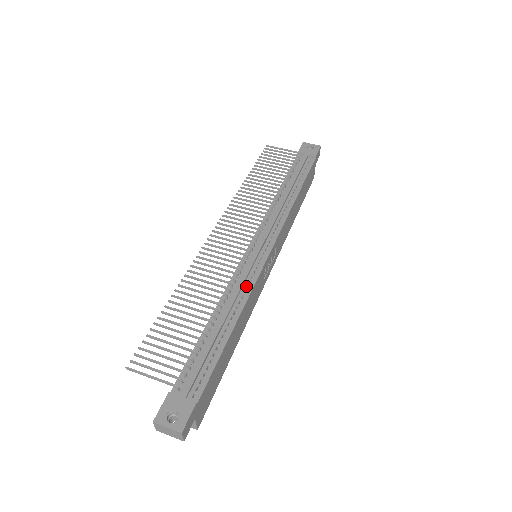
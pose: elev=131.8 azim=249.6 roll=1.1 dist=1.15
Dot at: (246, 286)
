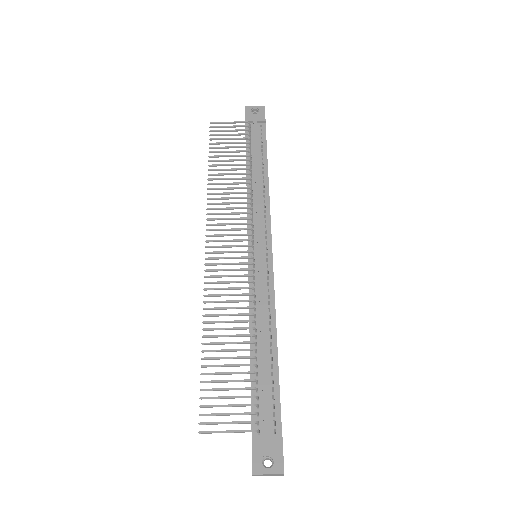
Dot at: (267, 297)
